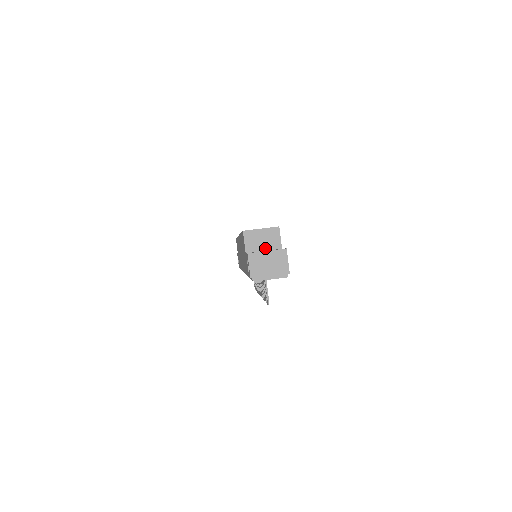
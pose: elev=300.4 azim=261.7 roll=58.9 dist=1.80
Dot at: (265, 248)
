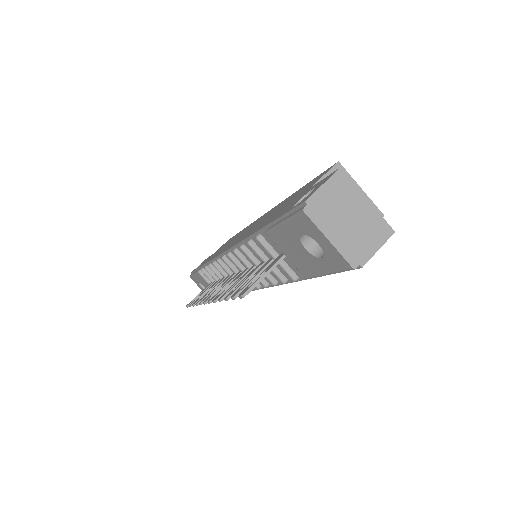
Dot at: occluded
